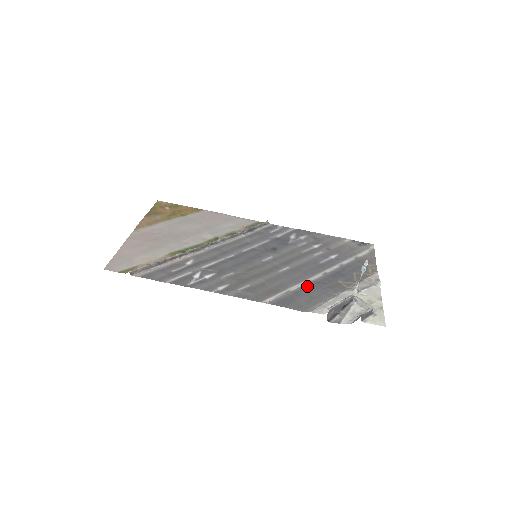
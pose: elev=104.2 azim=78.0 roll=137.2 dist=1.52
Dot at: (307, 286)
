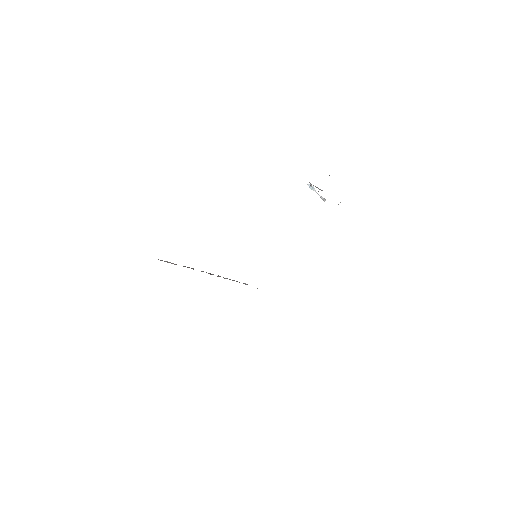
Dot at: occluded
